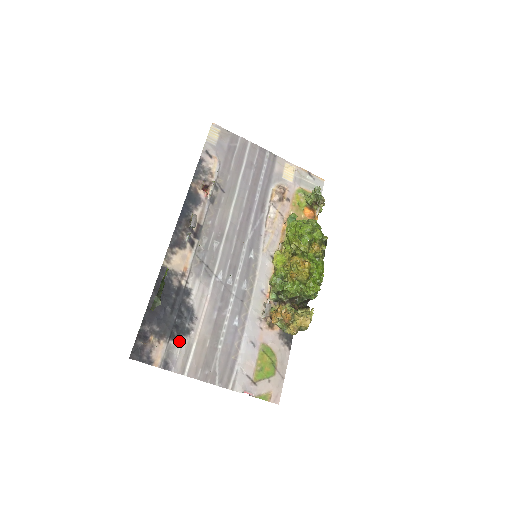
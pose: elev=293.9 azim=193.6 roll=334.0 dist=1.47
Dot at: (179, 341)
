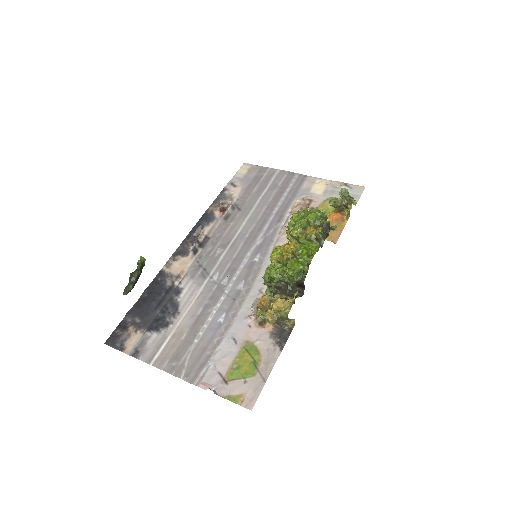
Dot at: (155, 333)
